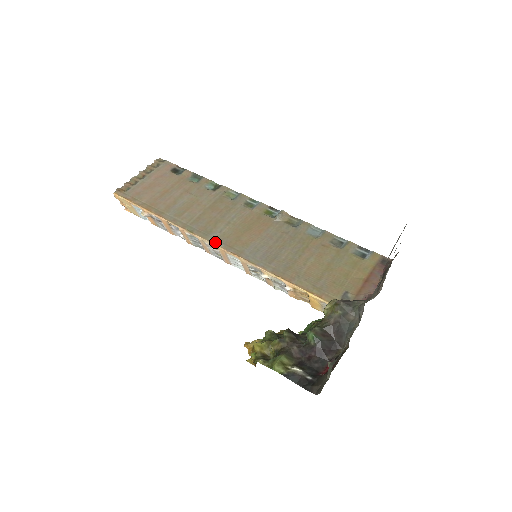
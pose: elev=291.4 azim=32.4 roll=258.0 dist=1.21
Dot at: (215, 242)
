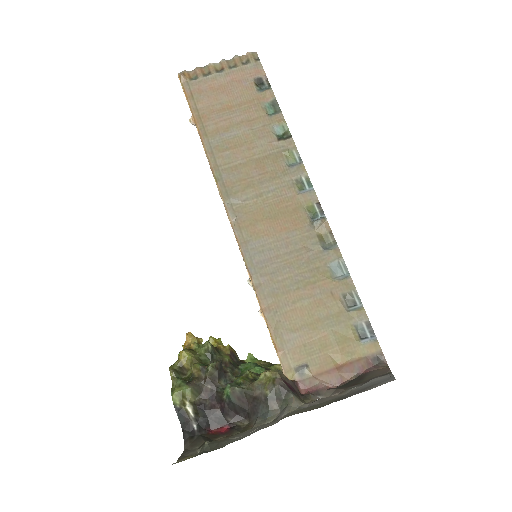
Dot at: (229, 210)
